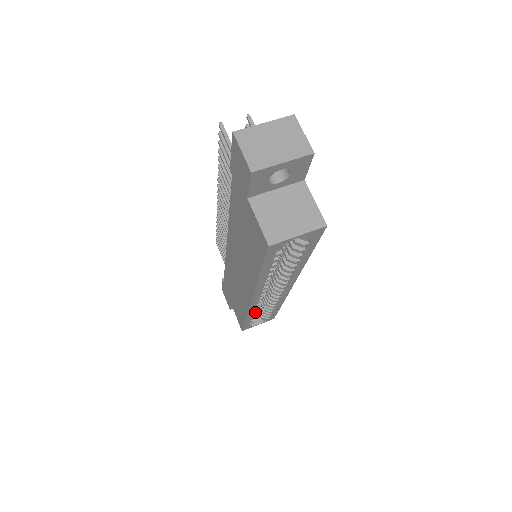
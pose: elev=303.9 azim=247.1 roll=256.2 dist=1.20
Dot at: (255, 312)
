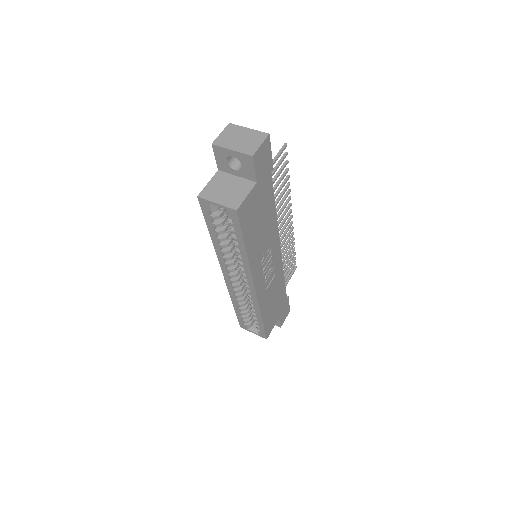
Dot at: (239, 303)
